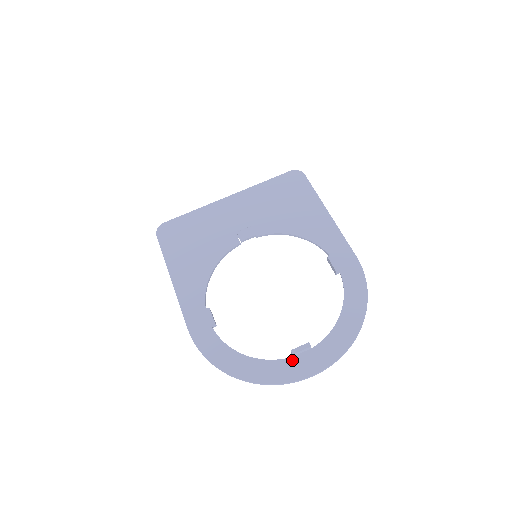
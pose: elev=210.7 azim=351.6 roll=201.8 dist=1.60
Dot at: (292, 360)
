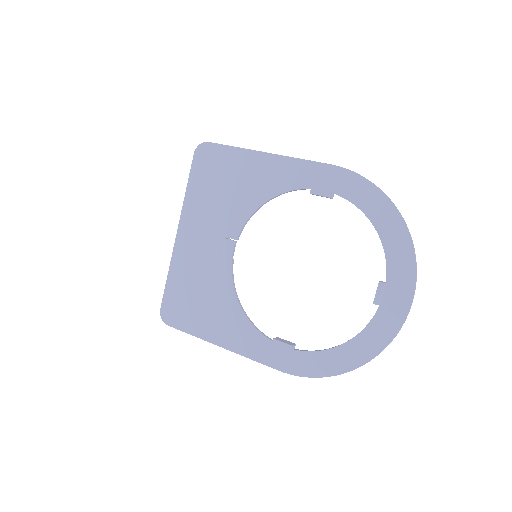
Dot at: (382, 308)
